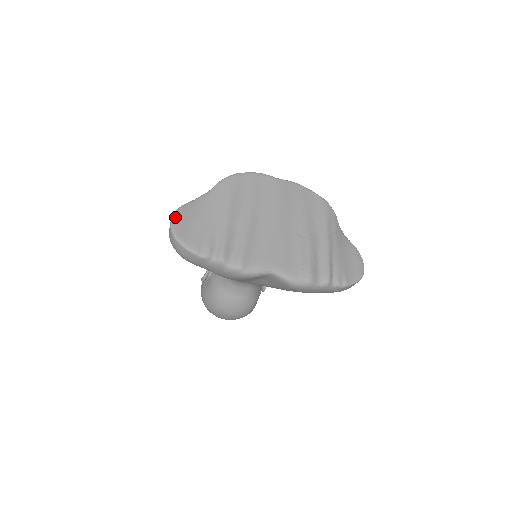
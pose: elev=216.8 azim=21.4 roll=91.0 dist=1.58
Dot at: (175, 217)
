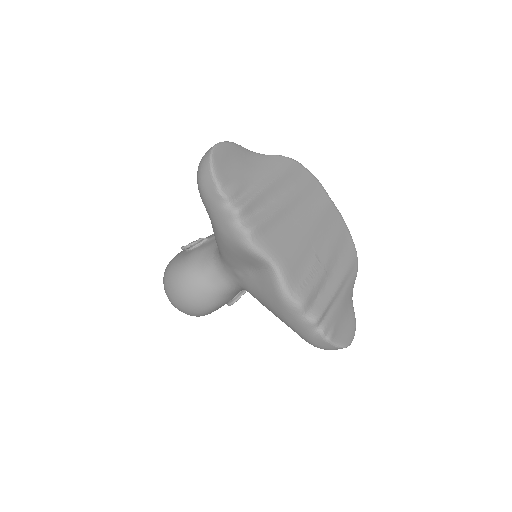
Dot at: (223, 144)
